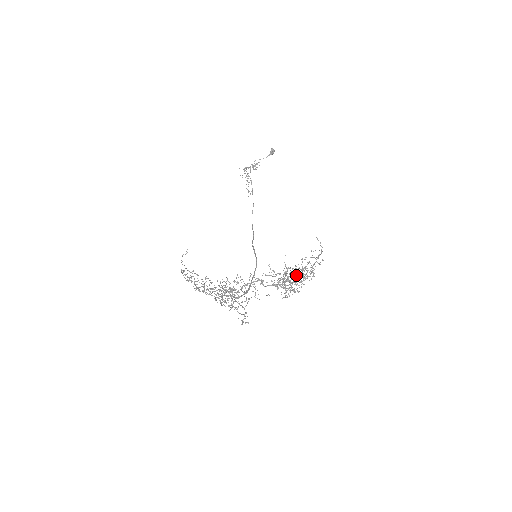
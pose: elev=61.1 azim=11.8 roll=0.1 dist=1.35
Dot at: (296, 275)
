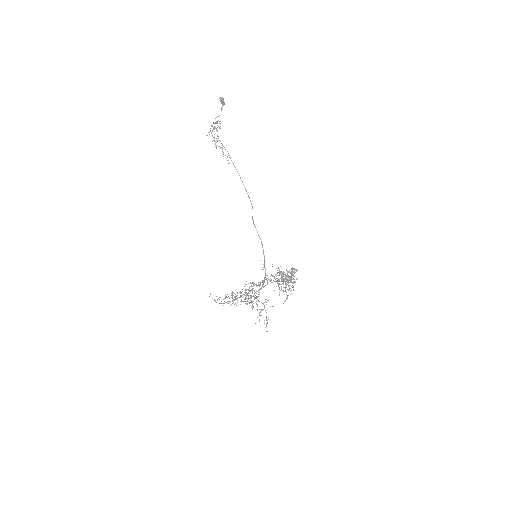
Dot at: occluded
